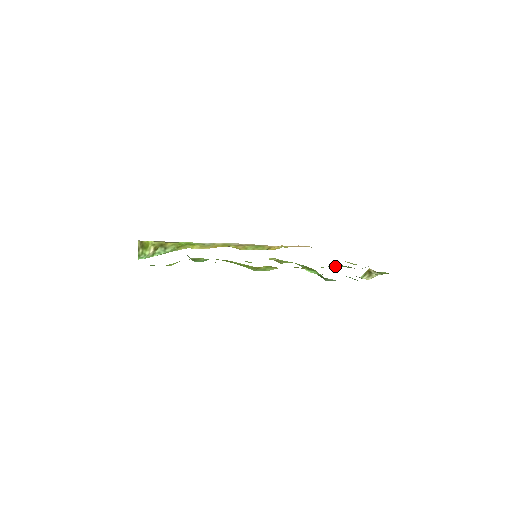
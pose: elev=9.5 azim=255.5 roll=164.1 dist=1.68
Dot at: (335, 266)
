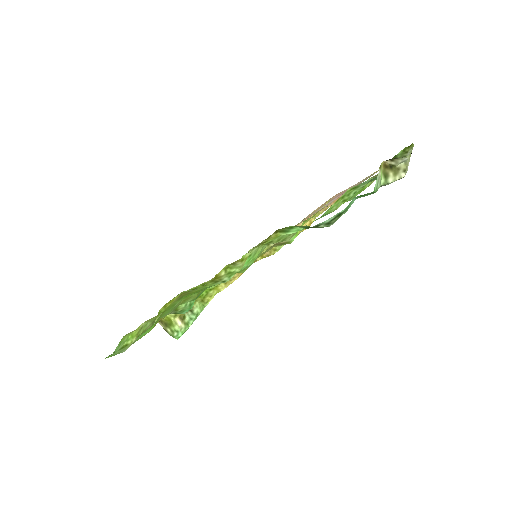
Dot at: (348, 195)
